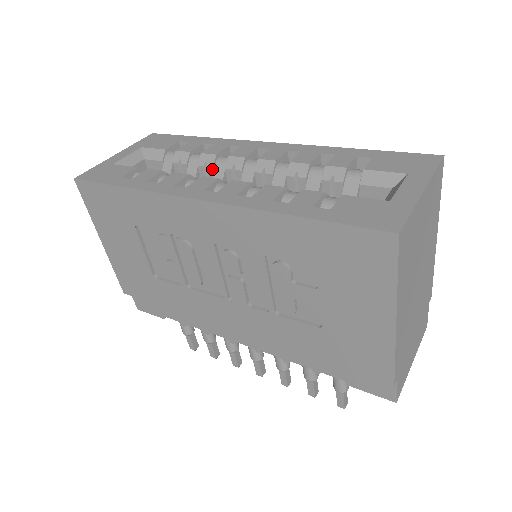
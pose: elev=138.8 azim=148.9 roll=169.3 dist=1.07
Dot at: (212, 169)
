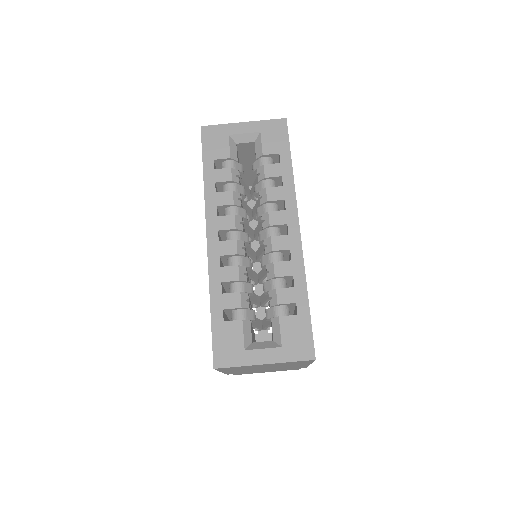
Dot at: (260, 204)
